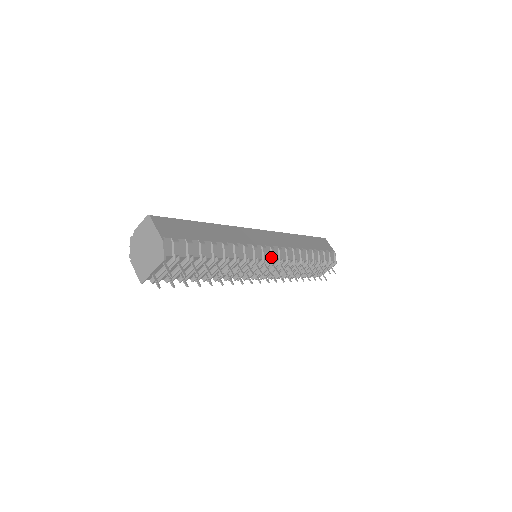
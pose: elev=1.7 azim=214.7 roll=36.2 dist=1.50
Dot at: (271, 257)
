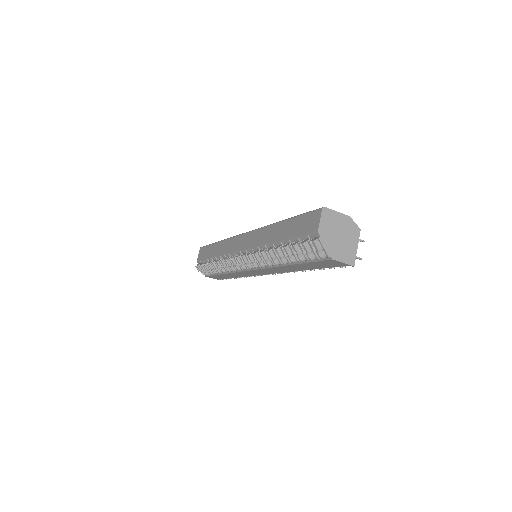
Dot at: occluded
